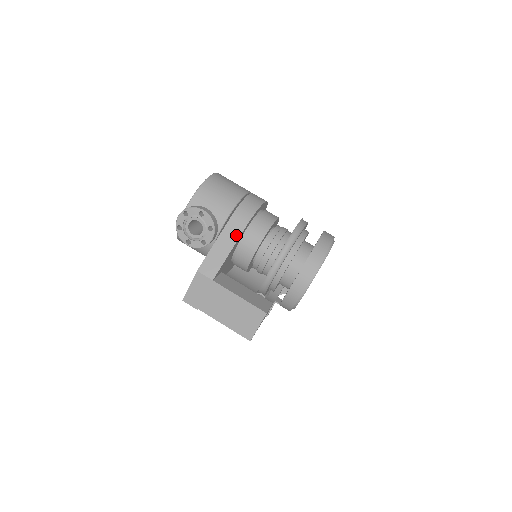
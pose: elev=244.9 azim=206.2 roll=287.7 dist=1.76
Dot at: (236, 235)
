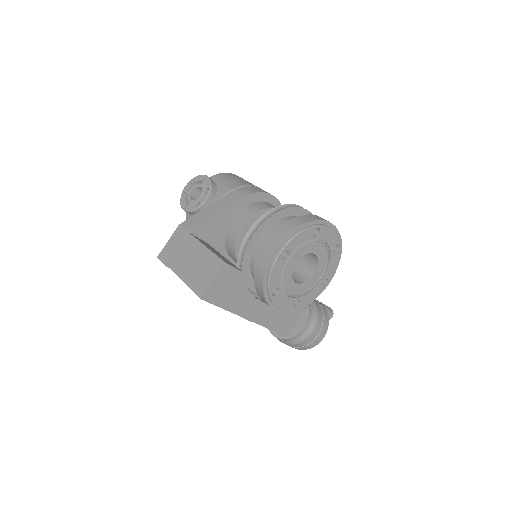
Dot at: (230, 203)
